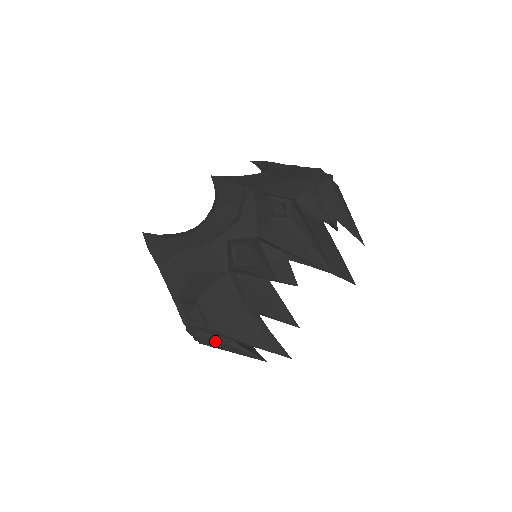
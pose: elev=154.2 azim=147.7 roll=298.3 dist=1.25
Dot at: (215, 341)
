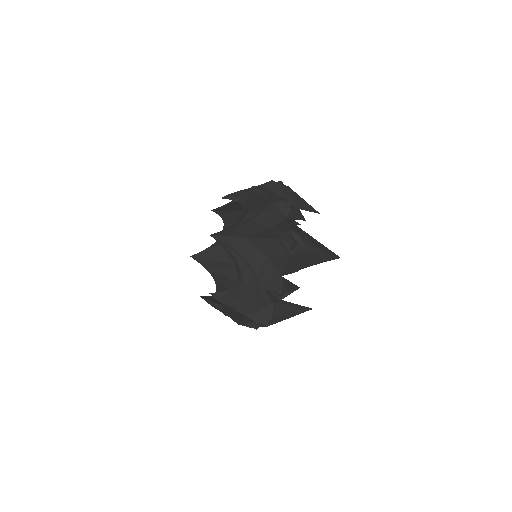
Dot at: (292, 288)
